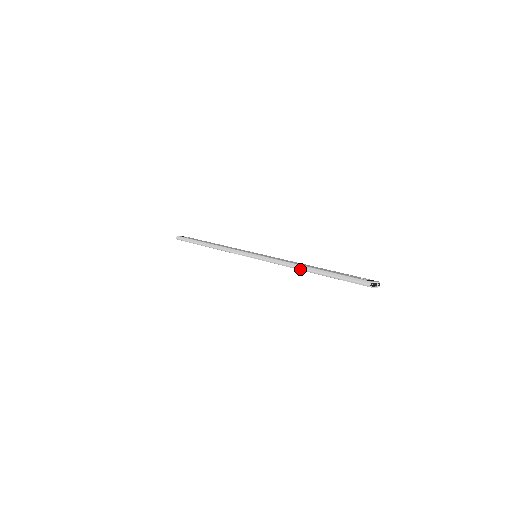
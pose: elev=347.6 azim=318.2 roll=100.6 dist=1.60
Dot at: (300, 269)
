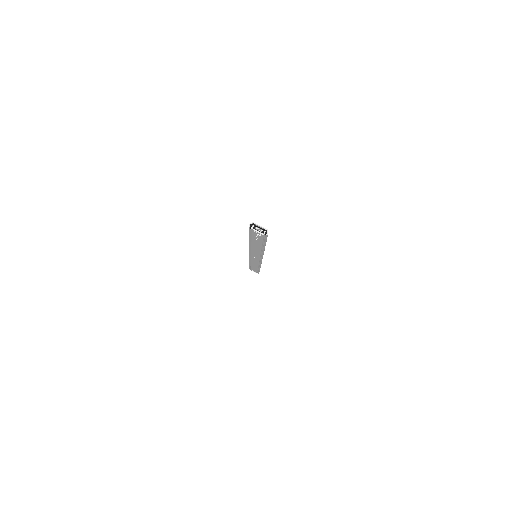
Dot at: (249, 243)
